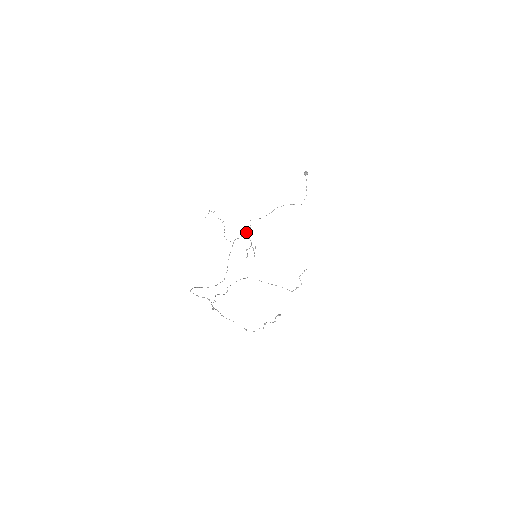
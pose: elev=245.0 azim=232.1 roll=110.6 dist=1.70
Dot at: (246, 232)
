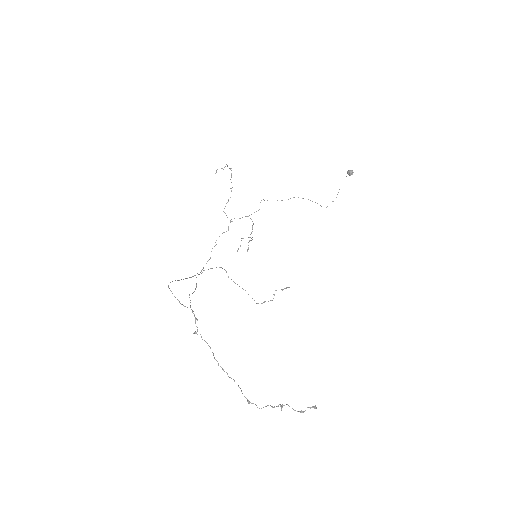
Dot at: occluded
